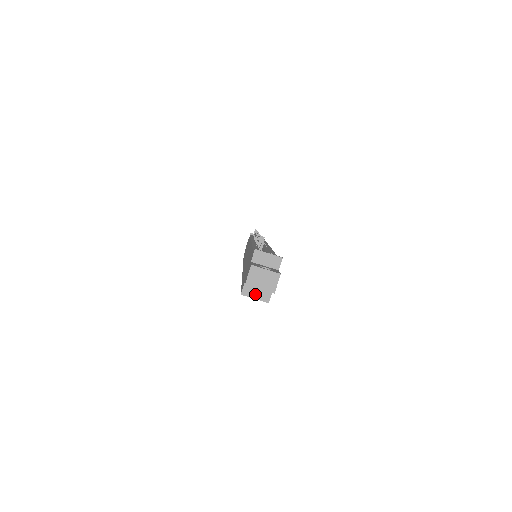
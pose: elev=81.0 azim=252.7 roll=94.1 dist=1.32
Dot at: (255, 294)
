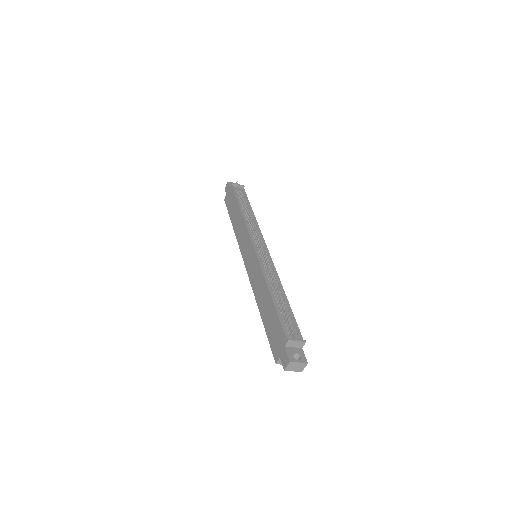
Dot at: occluded
